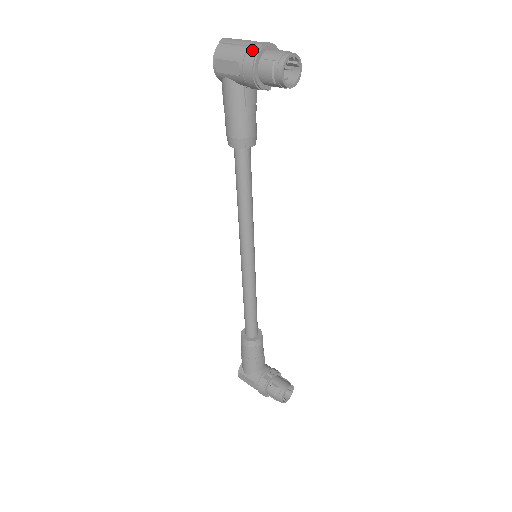
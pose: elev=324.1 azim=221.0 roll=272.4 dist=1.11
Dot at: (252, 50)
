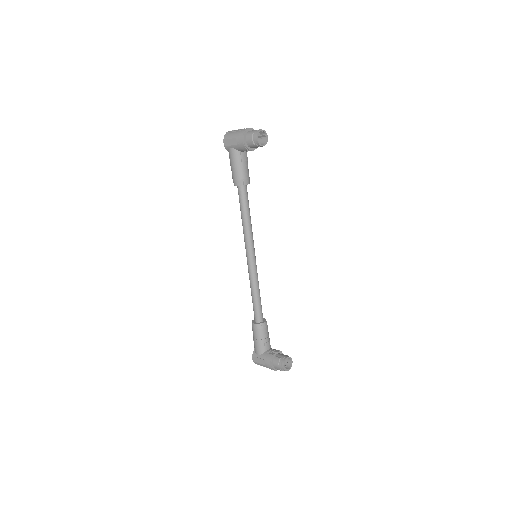
Dot at: (242, 131)
